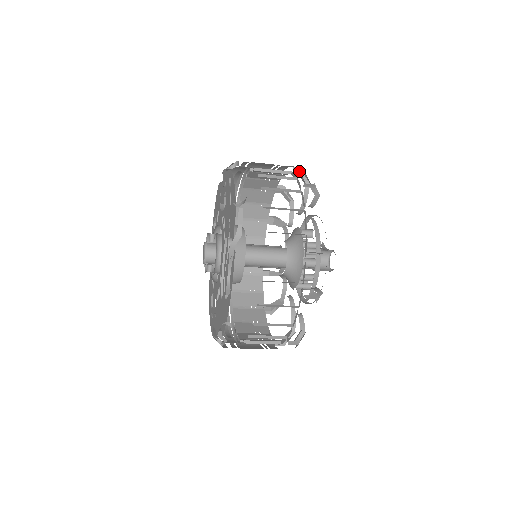
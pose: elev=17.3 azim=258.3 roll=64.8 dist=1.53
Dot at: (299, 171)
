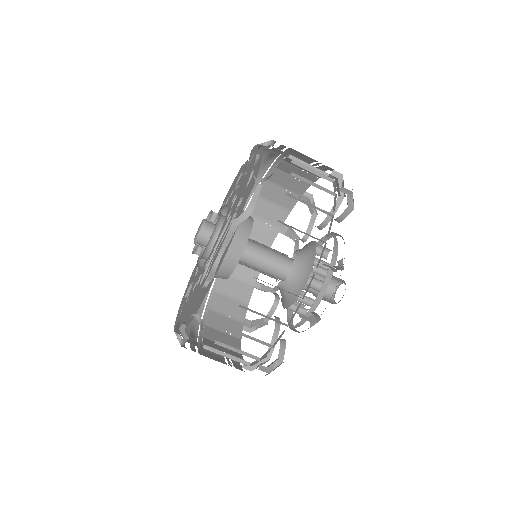
Dot at: (338, 177)
